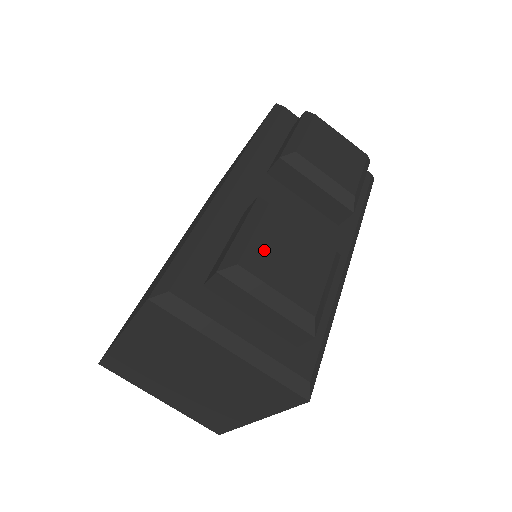
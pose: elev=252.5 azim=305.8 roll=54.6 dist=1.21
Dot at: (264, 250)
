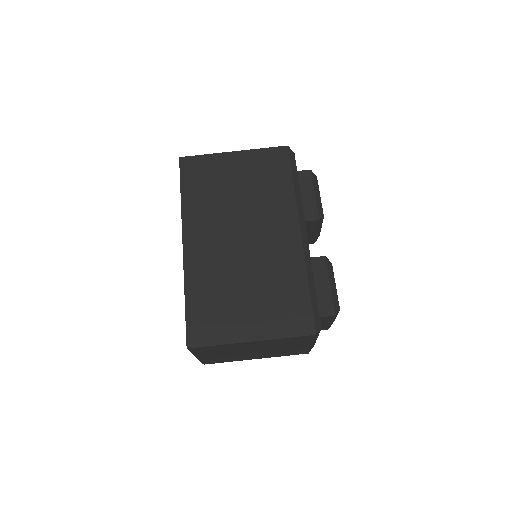
Dot at: occluded
